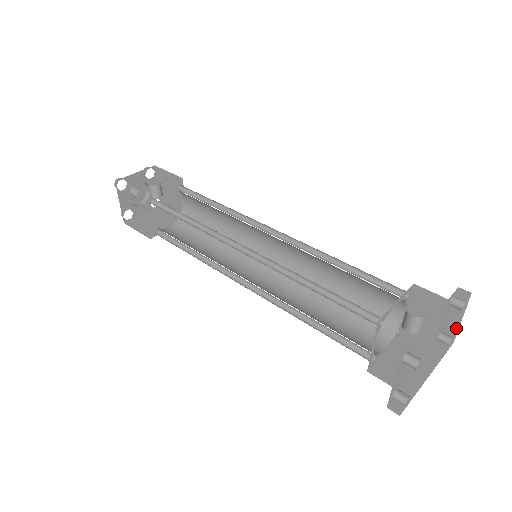
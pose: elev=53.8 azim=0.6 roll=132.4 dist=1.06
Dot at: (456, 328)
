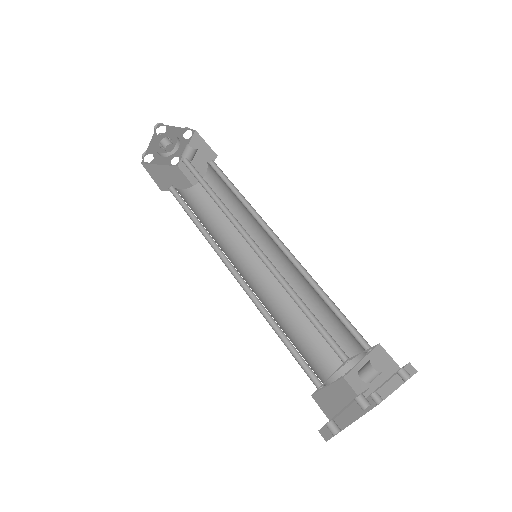
Dot at: (388, 393)
